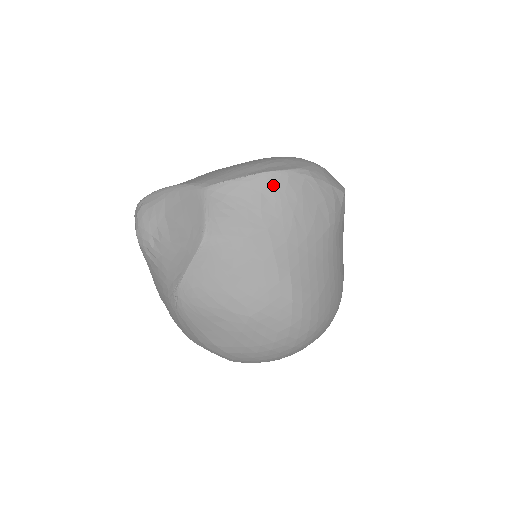
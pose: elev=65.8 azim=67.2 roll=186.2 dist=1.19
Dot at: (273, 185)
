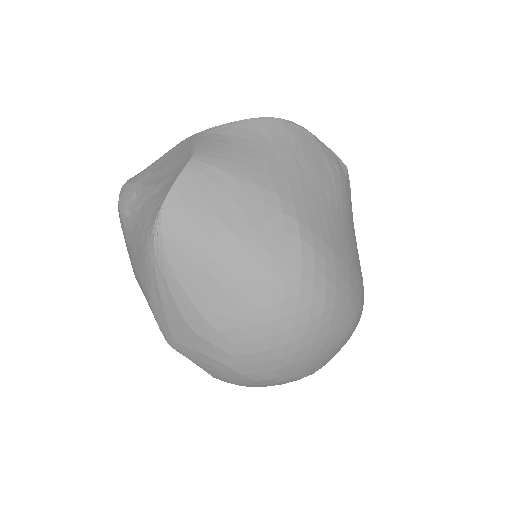
Dot at: (269, 127)
